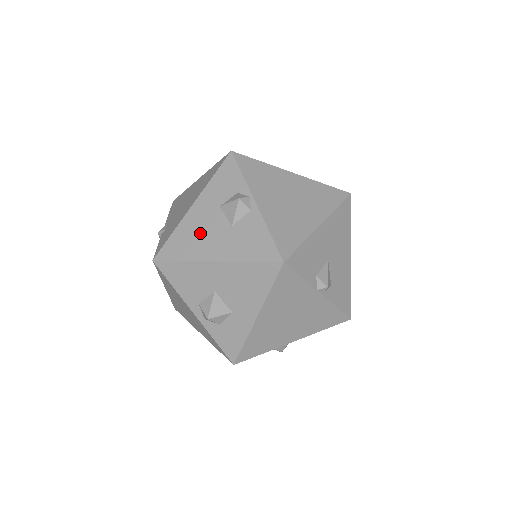
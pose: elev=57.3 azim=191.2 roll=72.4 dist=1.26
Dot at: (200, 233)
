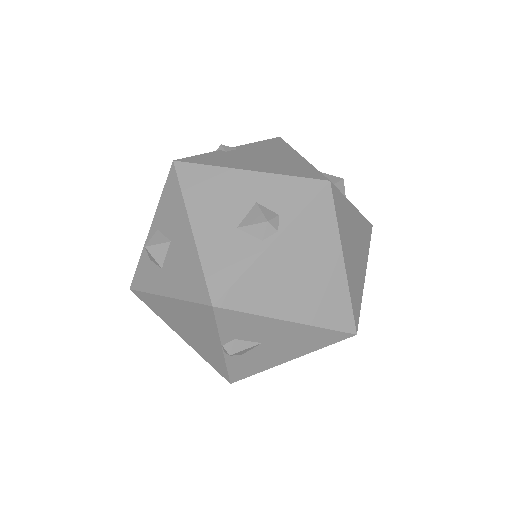
Dot at: (218, 196)
